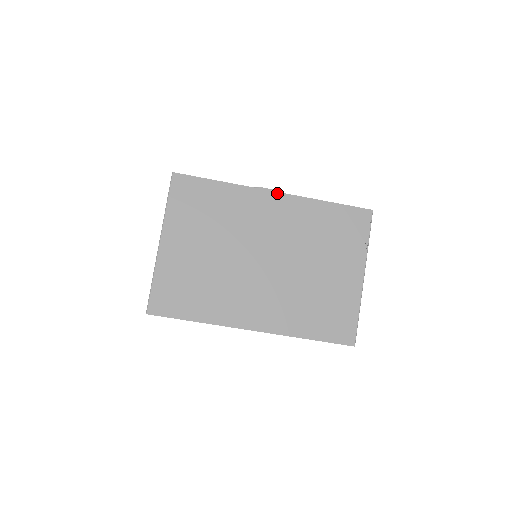
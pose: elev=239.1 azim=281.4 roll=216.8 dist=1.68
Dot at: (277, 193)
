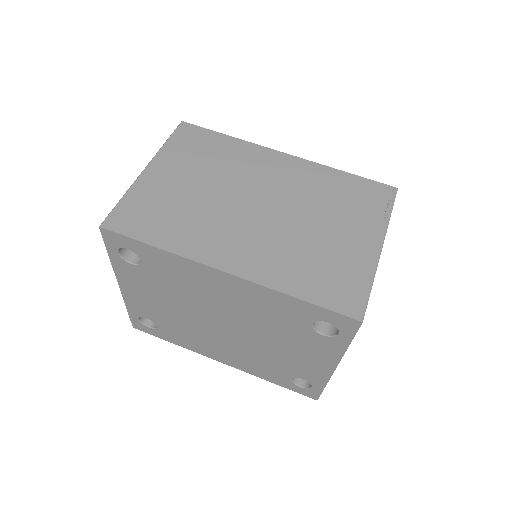
Dot at: (287, 155)
